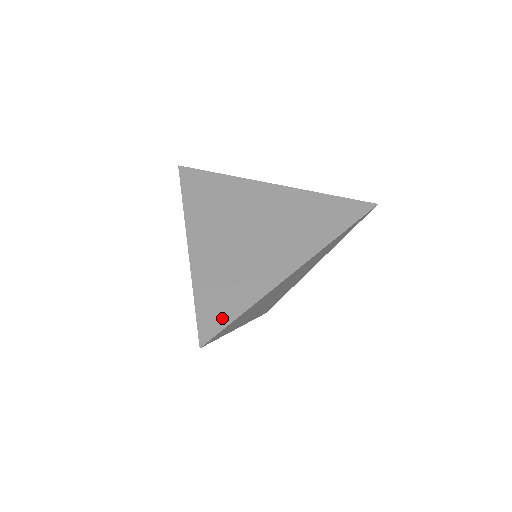
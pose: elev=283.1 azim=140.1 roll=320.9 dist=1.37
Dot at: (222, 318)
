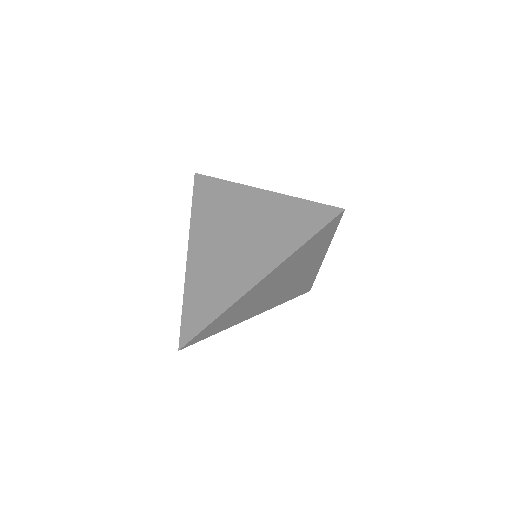
Dot at: (196, 326)
